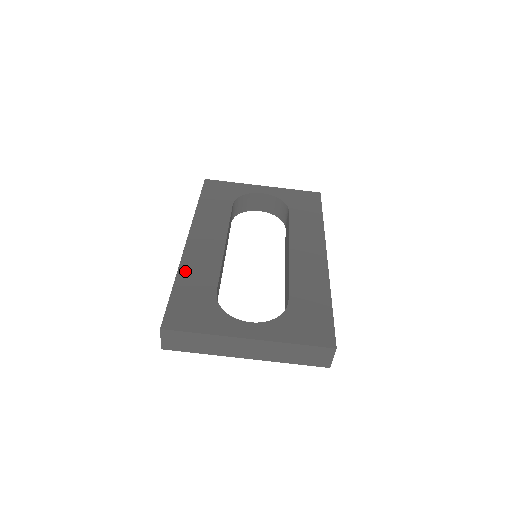
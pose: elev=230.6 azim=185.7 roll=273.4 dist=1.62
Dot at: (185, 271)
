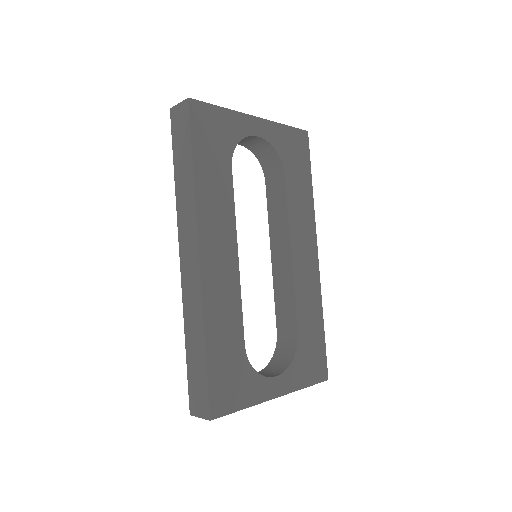
Dot at: (211, 322)
